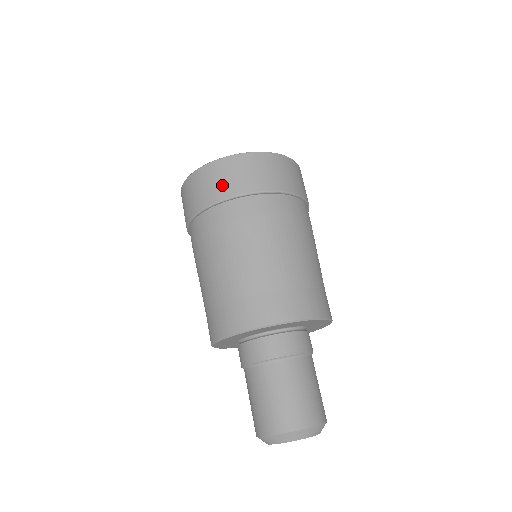
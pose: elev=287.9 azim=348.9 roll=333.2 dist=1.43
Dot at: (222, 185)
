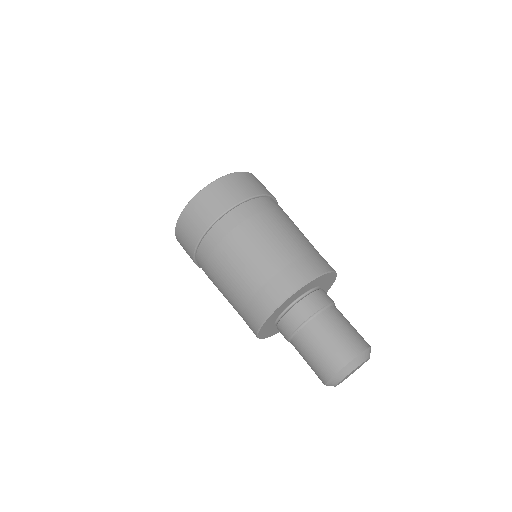
Dot at: (232, 194)
